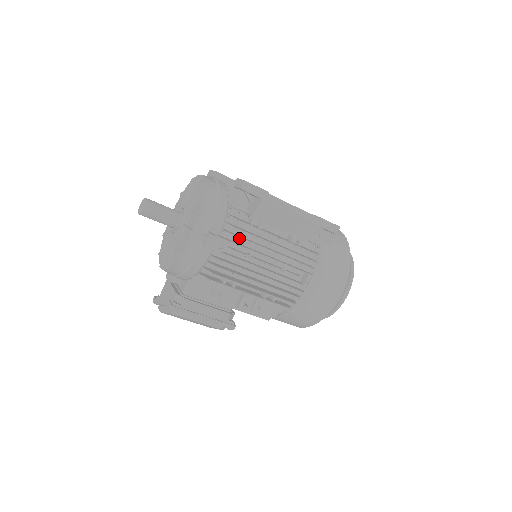
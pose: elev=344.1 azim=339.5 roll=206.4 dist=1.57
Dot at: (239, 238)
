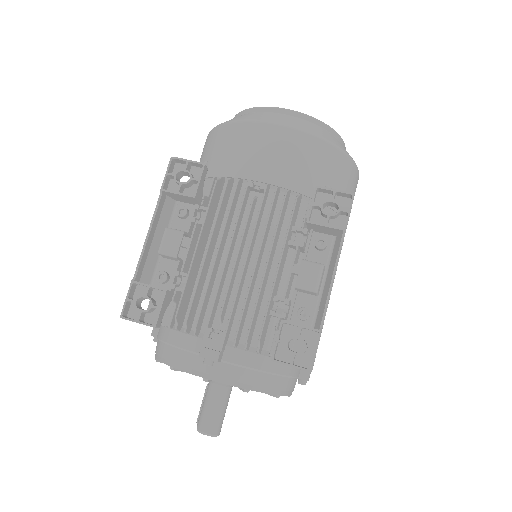
Dot at: occluded
